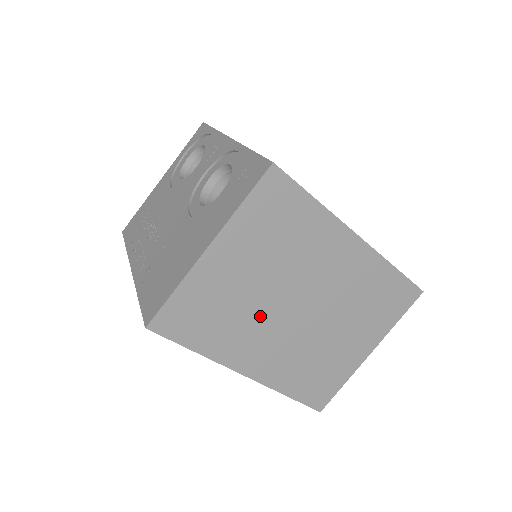
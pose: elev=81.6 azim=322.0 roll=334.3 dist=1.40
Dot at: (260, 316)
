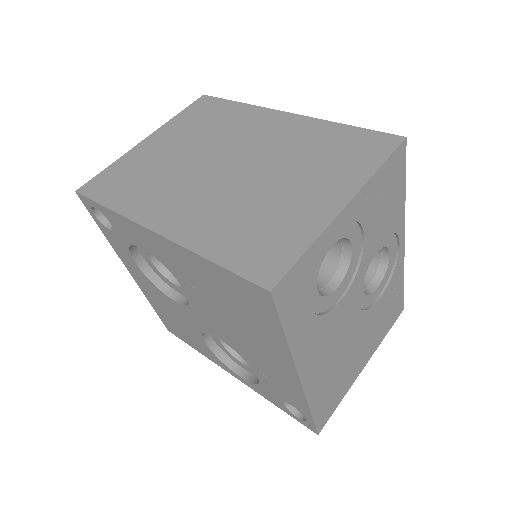
Dot at: (182, 176)
